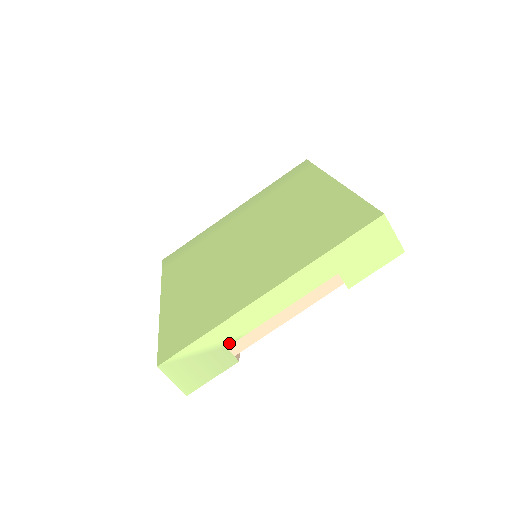
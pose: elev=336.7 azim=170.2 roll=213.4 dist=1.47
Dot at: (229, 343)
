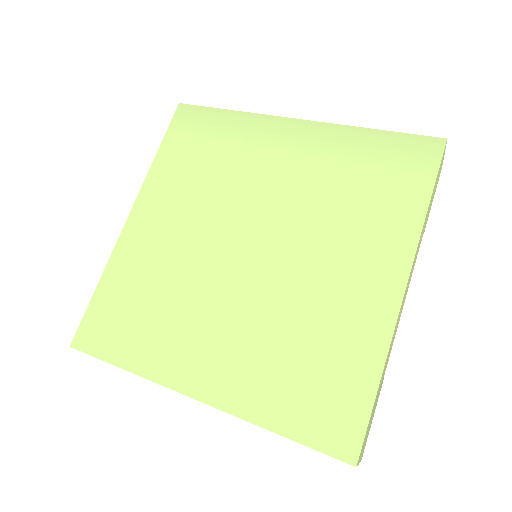
Dot at: occluded
